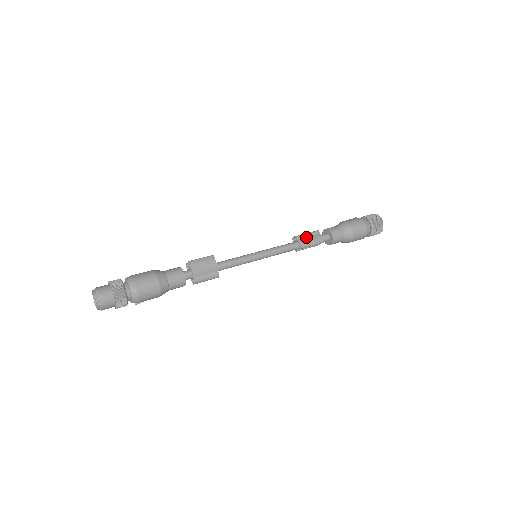
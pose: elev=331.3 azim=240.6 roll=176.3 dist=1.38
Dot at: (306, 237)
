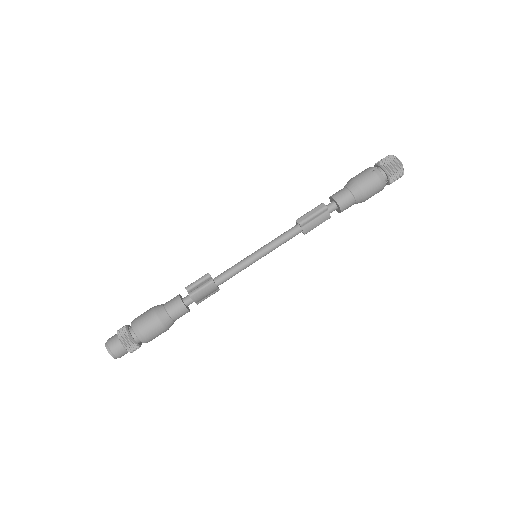
Dot at: (311, 220)
